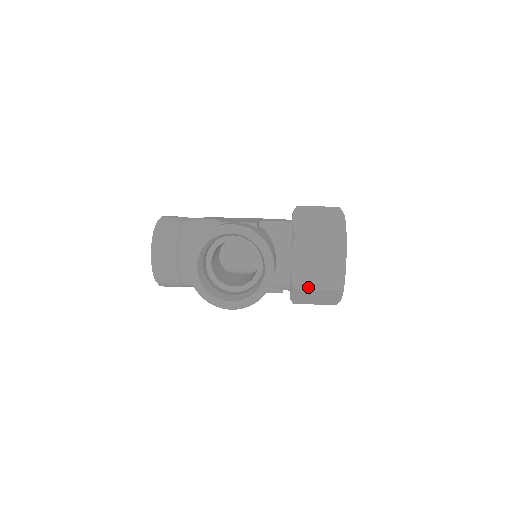
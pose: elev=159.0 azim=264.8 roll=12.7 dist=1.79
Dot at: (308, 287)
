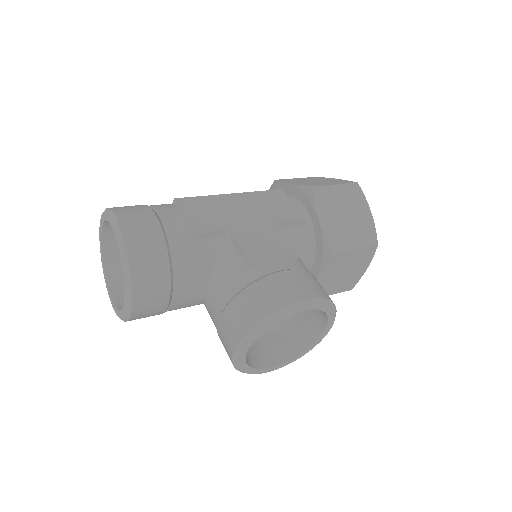
Dot at: occluded
